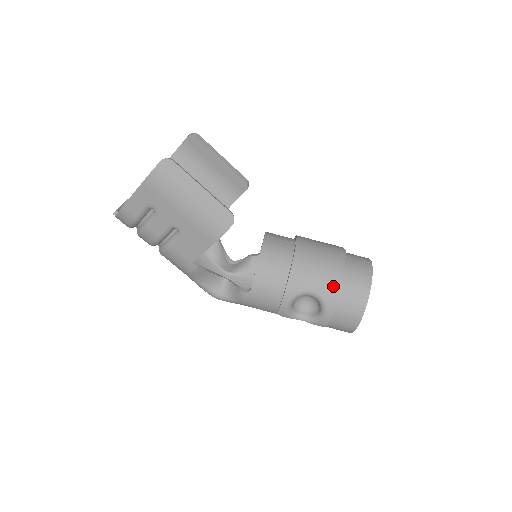
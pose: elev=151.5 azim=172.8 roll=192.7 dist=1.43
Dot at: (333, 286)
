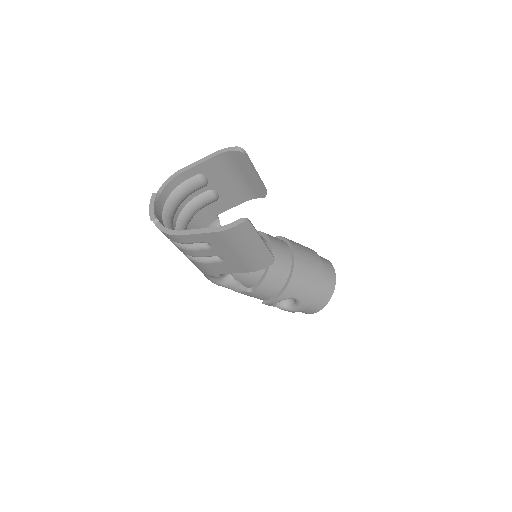
Dot at: (312, 296)
